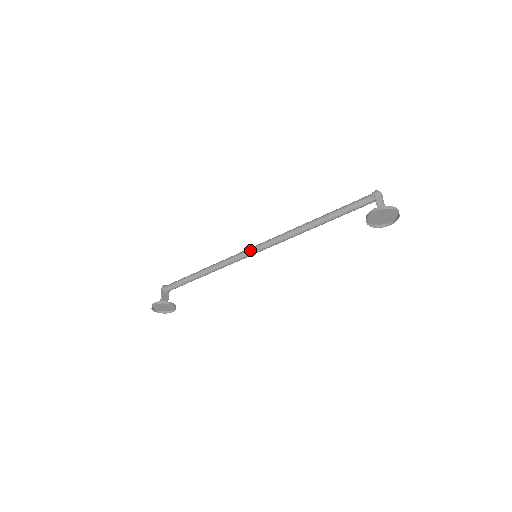
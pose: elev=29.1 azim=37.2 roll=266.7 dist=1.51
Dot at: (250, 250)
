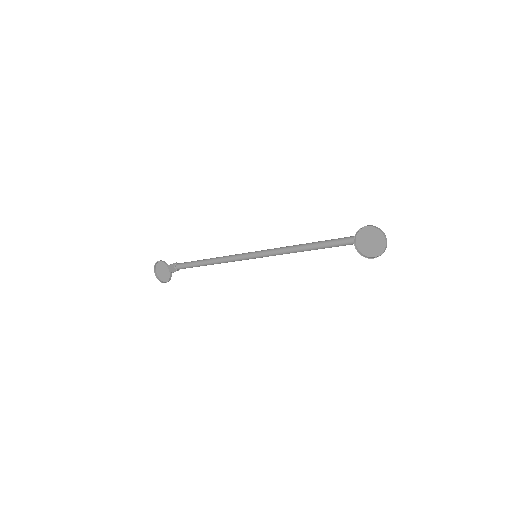
Dot at: (256, 251)
